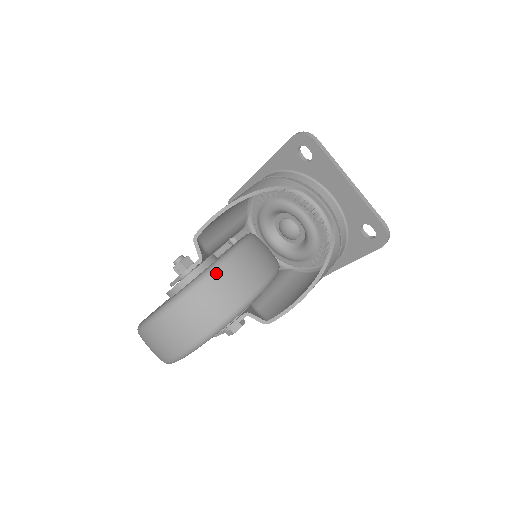
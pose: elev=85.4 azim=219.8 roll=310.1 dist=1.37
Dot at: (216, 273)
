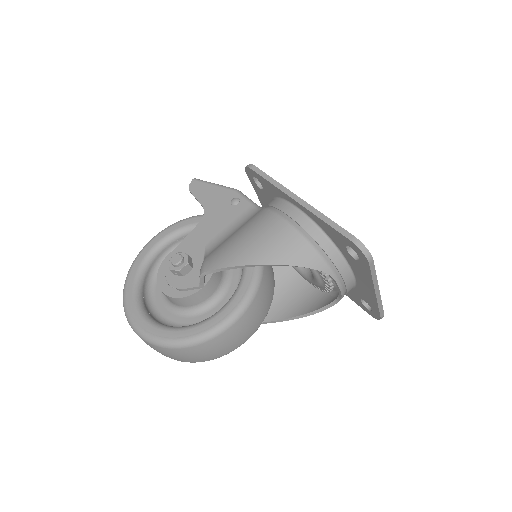
Dot at: (215, 339)
